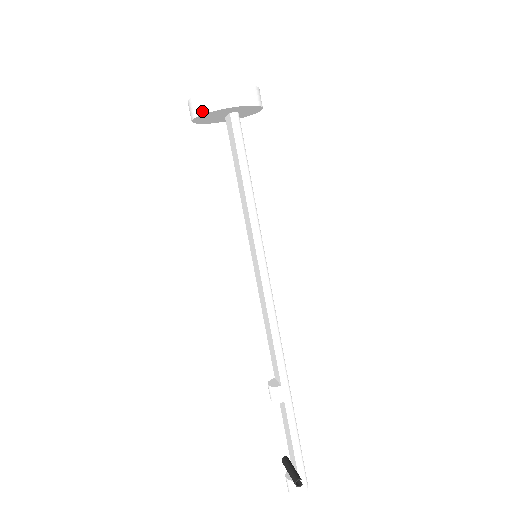
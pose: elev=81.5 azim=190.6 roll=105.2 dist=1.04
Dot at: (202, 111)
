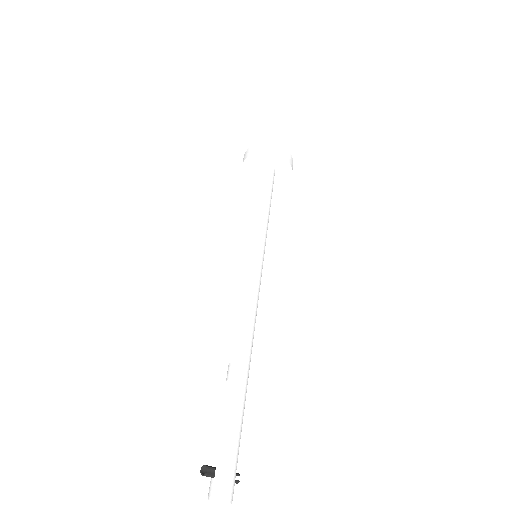
Dot at: (242, 168)
